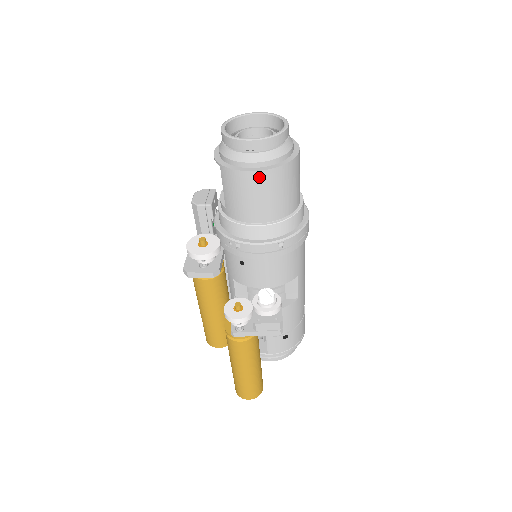
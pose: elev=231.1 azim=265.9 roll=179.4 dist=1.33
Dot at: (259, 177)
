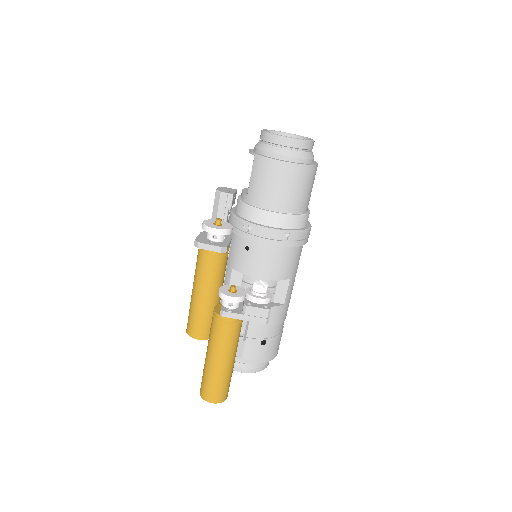
Dot at: (286, 168)
